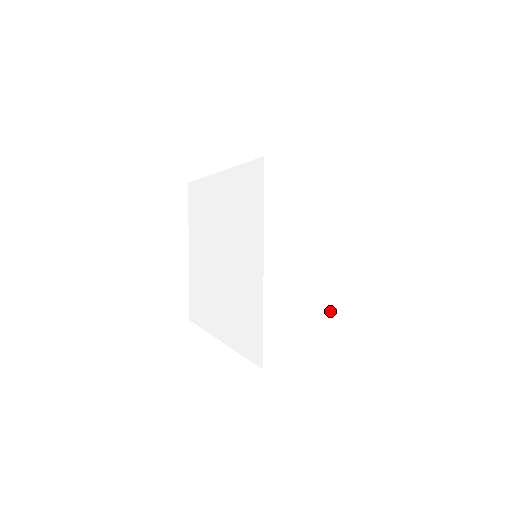
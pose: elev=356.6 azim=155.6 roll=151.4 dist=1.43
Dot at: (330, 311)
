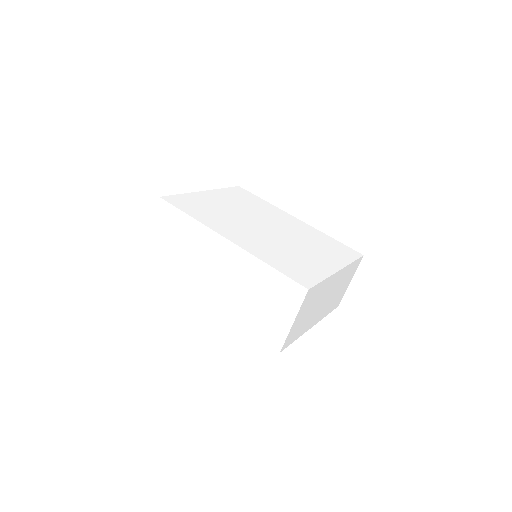
Dot at: (345, 276)
